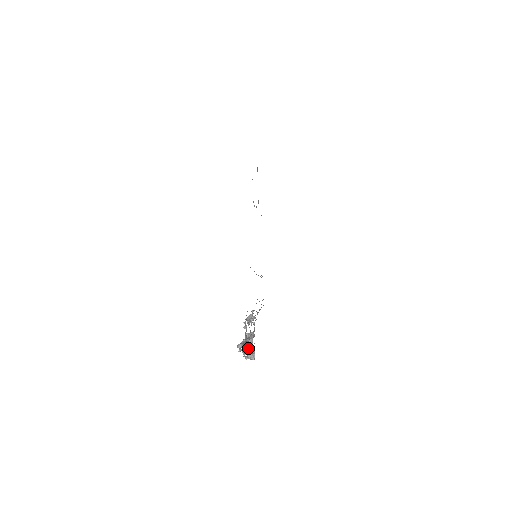
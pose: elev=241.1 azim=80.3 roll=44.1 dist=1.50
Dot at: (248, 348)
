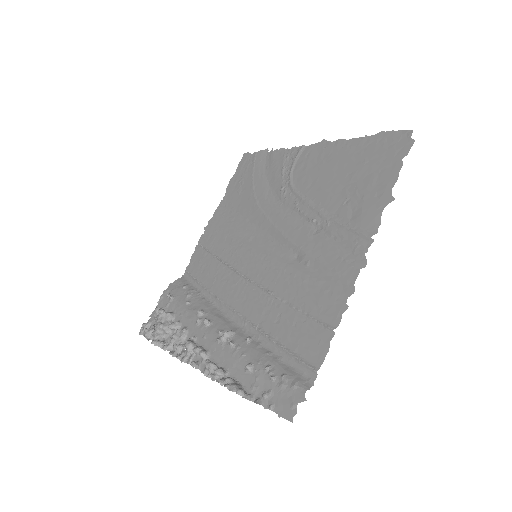
Dot at: (191, 355)
